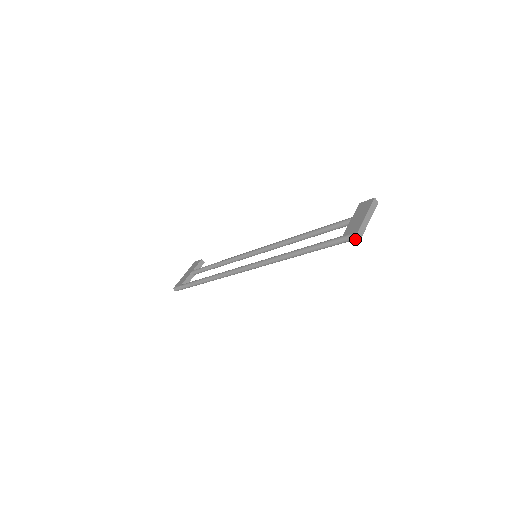
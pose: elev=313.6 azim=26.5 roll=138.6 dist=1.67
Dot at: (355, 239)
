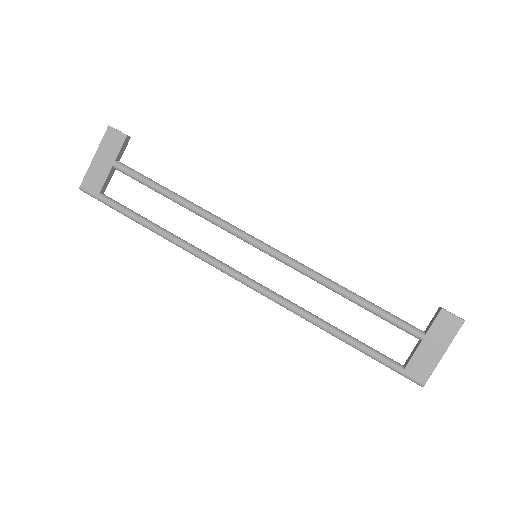
Dot at: (415, 381)
